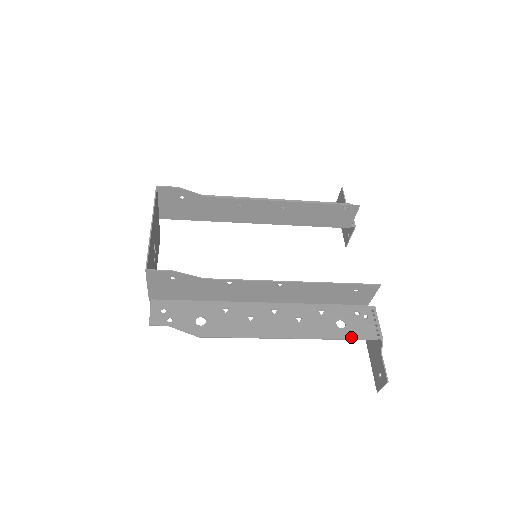
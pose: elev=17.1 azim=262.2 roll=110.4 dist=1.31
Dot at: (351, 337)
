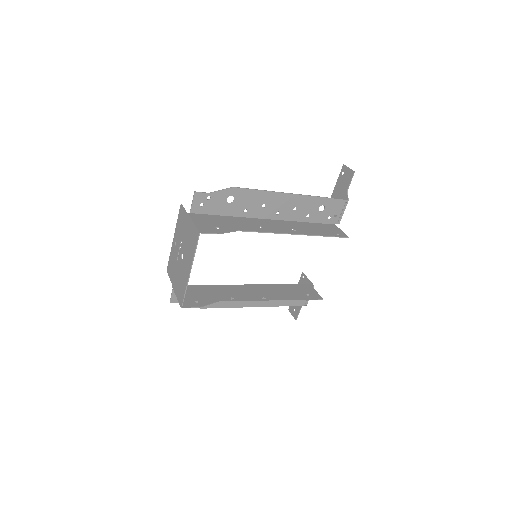
Dot at: (290, 305)
